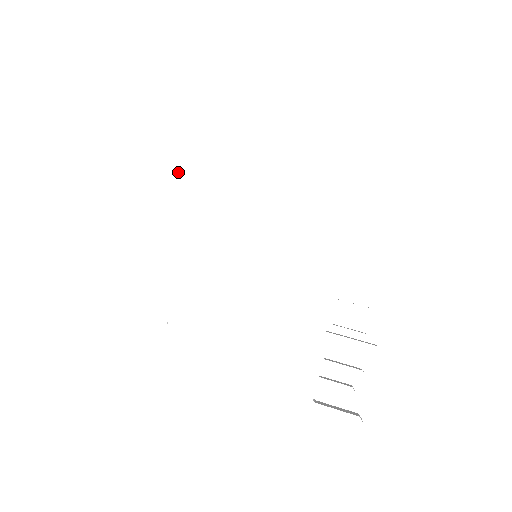
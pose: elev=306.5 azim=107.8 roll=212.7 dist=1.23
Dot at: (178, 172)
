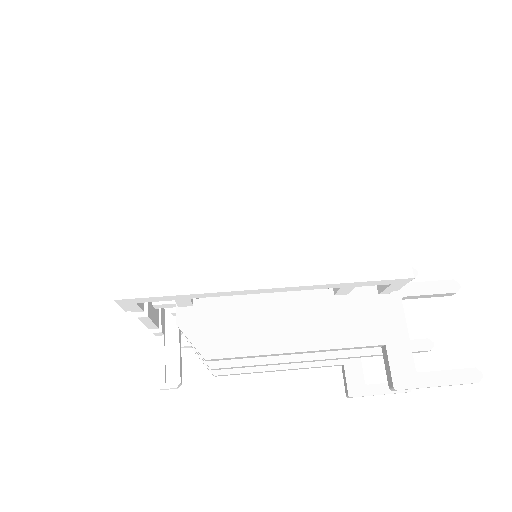
Dot at: (160, 142)
